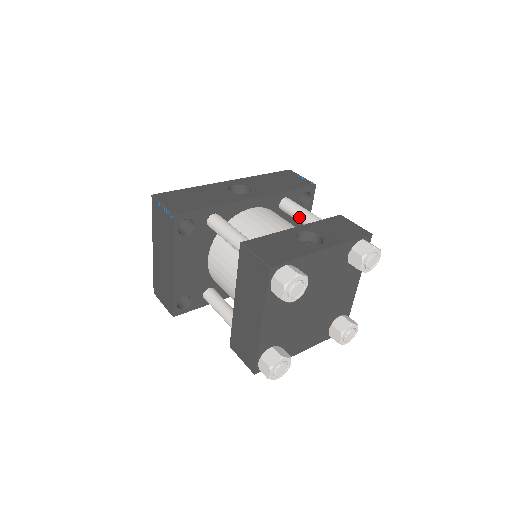
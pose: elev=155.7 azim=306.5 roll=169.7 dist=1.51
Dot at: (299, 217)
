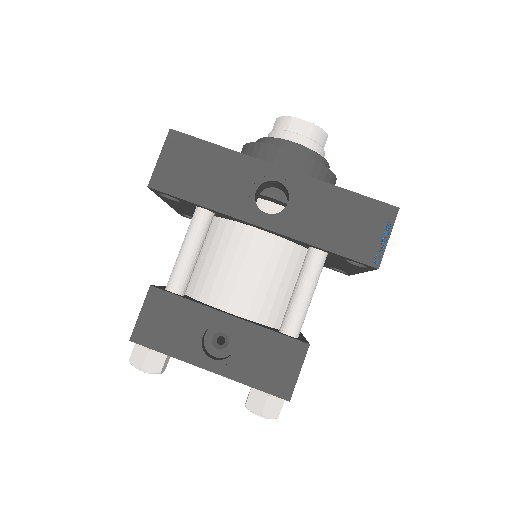
Dot at: (294, 288)
